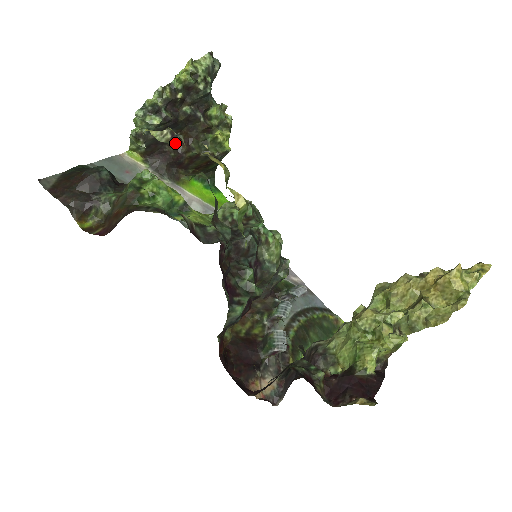
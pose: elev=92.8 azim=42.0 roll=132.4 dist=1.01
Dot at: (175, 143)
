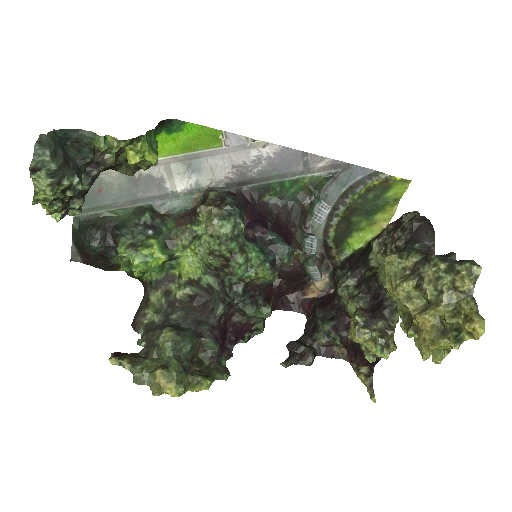
Dot at: occluded
